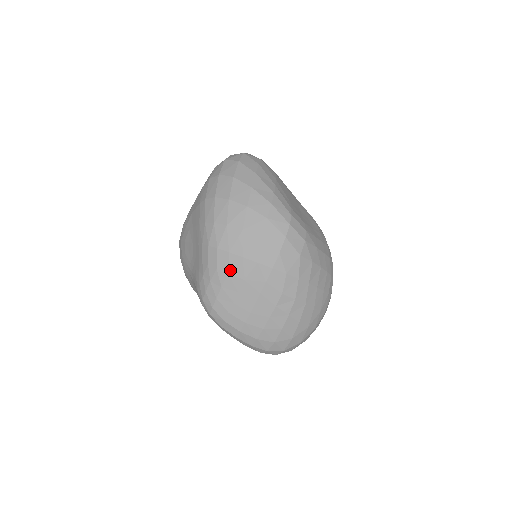
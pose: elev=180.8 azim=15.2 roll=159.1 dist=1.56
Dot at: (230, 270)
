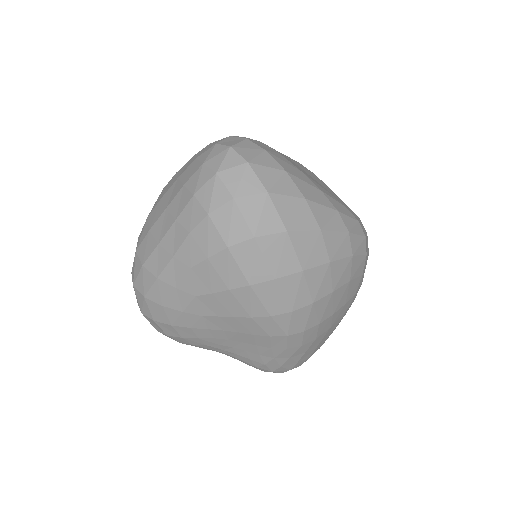
Dot at: (318, 335)
